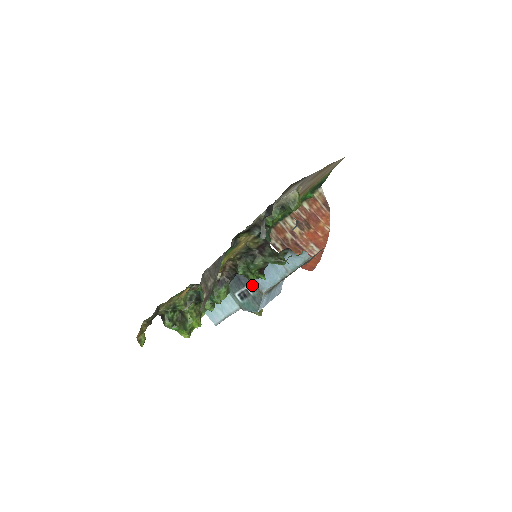
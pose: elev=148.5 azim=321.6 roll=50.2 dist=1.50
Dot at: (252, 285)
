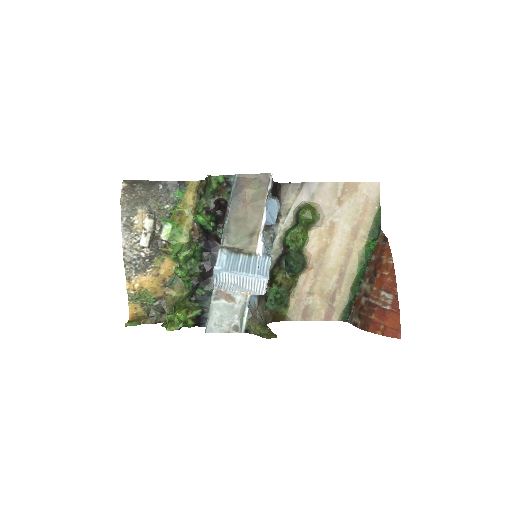
Dot at: occluded
